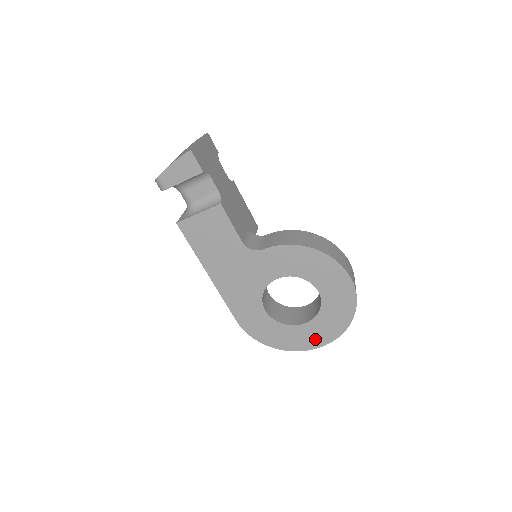
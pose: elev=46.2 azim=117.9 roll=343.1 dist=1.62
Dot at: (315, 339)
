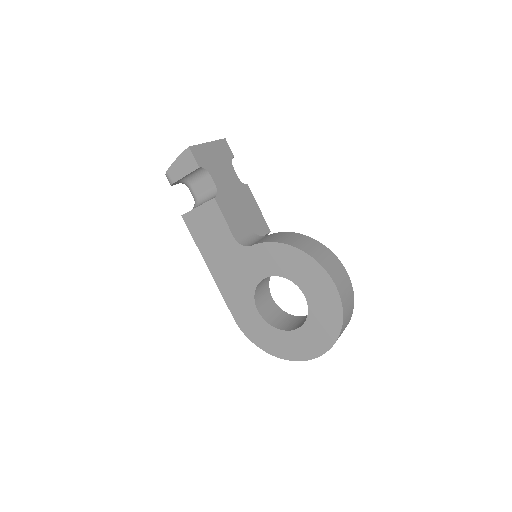
Dot at: (306, 349)
